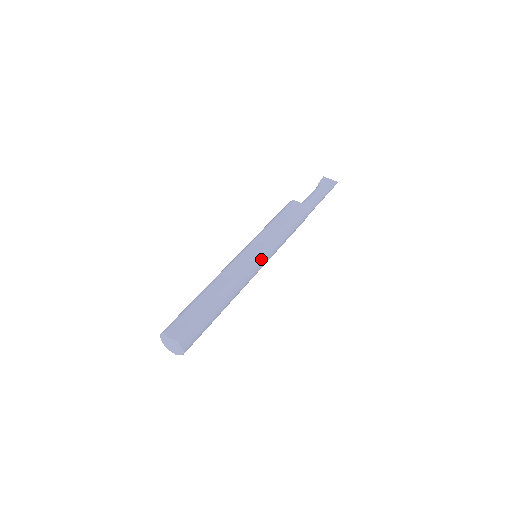
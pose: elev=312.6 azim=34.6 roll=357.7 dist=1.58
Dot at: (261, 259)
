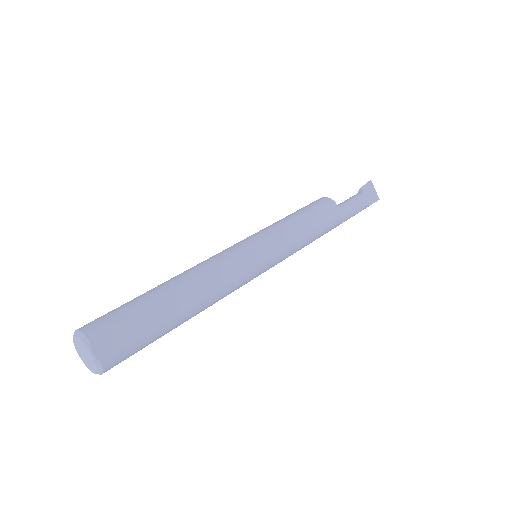
Dot at: (263, 271)
